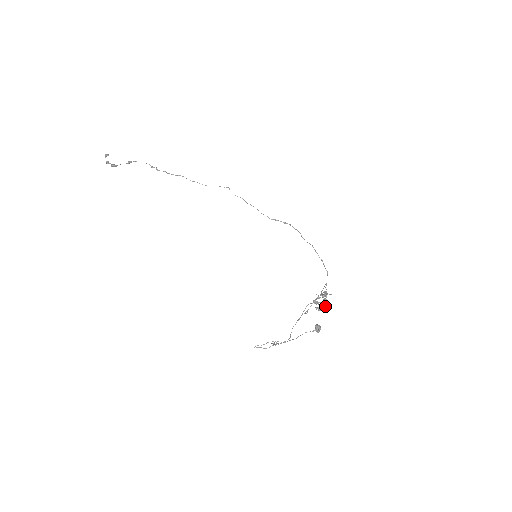
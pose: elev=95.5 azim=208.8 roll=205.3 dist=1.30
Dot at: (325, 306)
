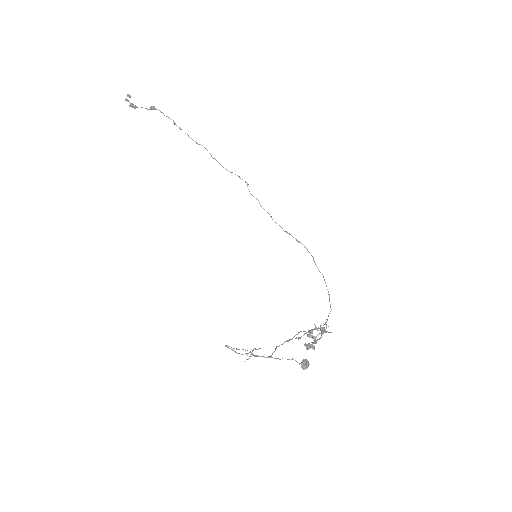
Dot at: (314, 348)
